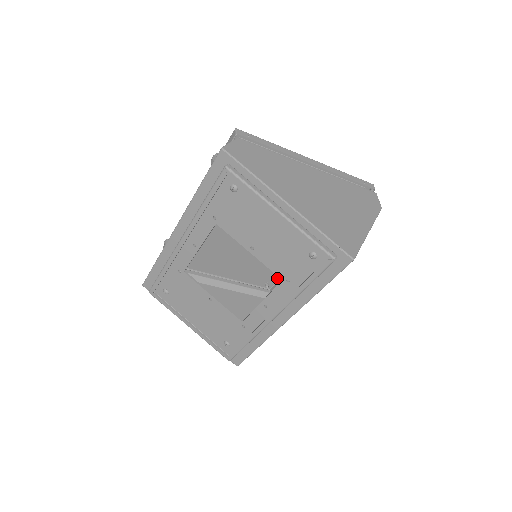
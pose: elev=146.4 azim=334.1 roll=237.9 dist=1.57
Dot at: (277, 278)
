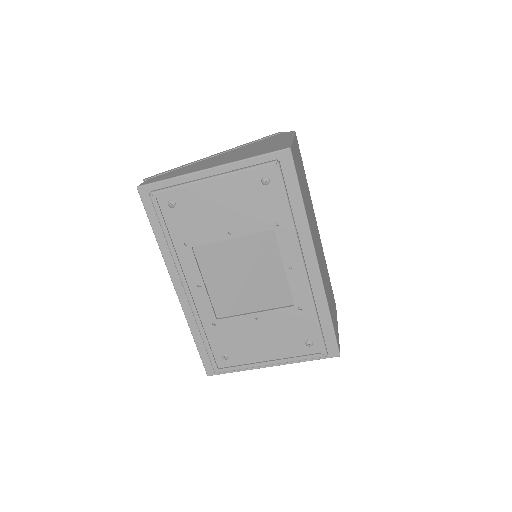
Dot at: occluded
